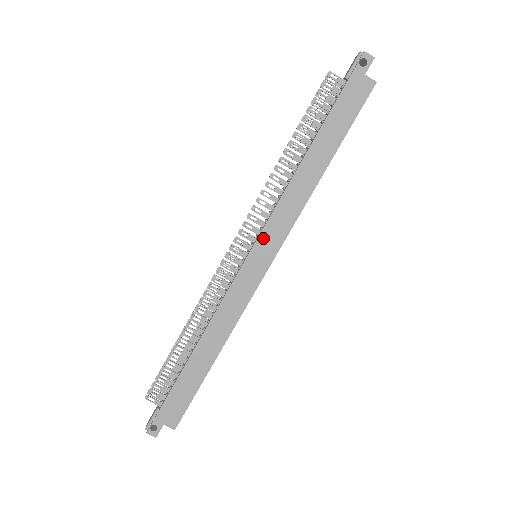
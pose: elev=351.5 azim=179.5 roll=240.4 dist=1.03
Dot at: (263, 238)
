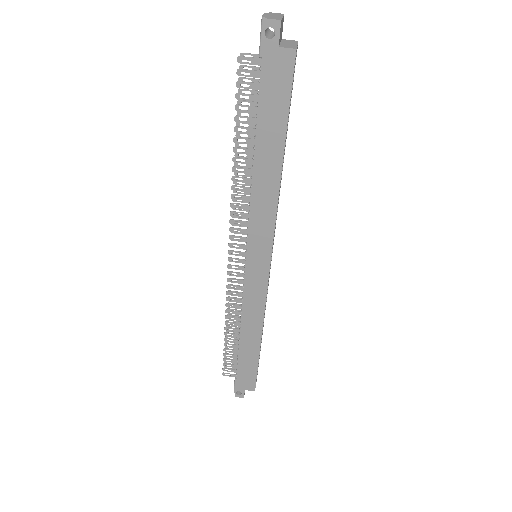
Dot at: (252, 247)
